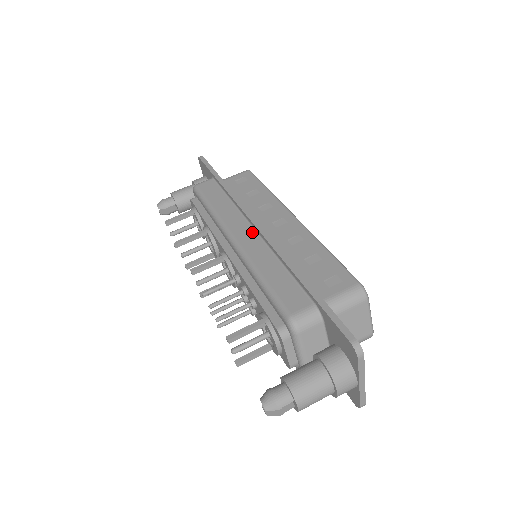
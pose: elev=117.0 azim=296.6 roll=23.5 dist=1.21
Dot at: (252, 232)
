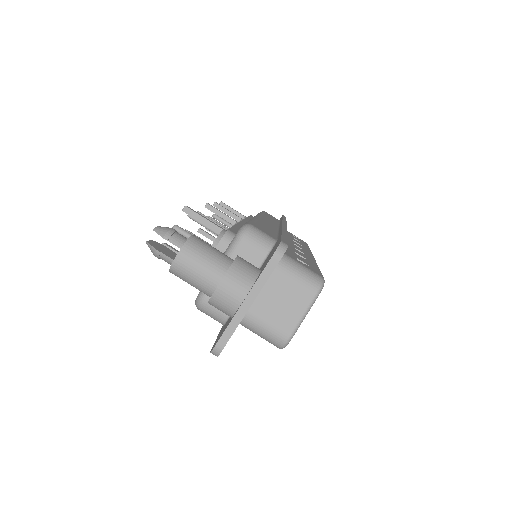
Dot at: (275, 226)
